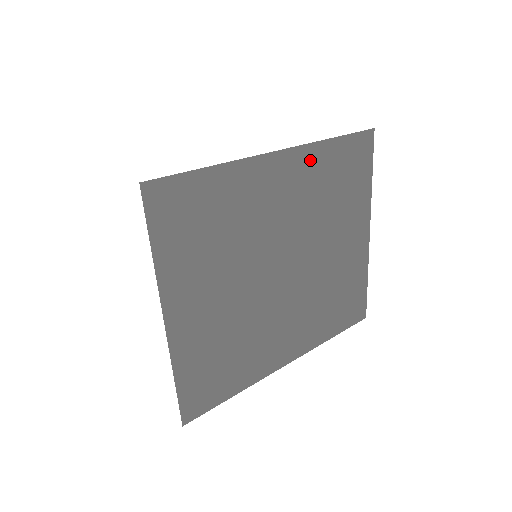
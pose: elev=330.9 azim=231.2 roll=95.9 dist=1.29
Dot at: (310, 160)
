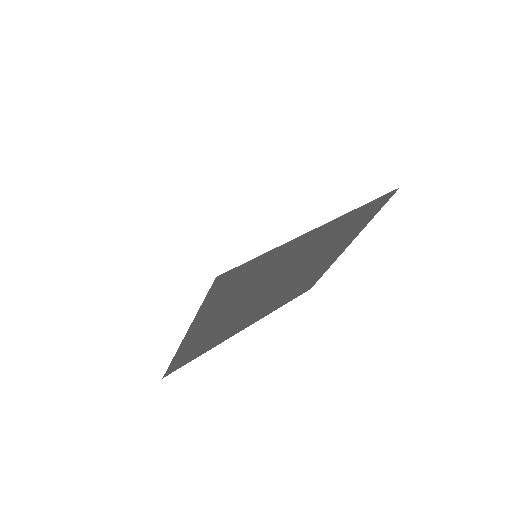
Dot at: (342, 221)
